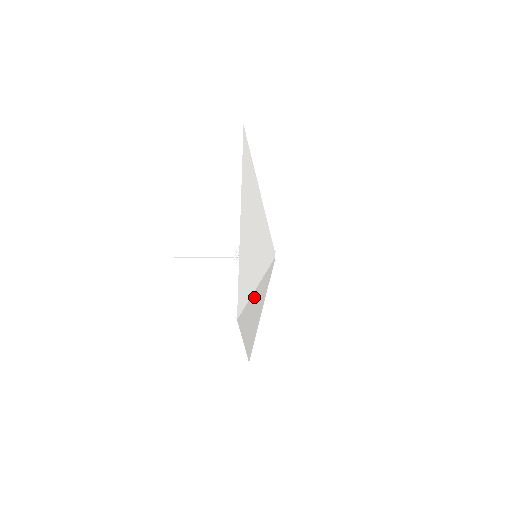
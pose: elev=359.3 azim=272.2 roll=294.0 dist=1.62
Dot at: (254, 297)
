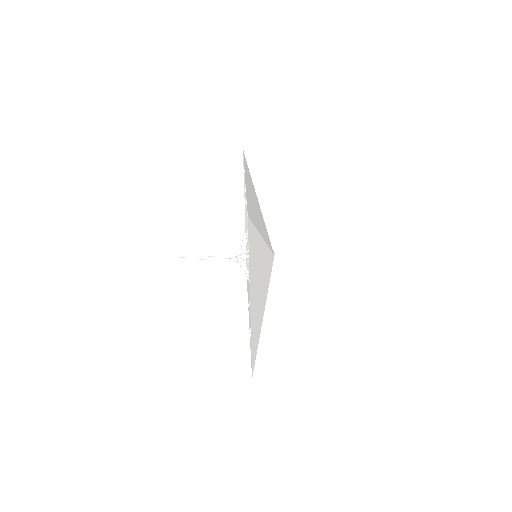
Dot at: occluded
